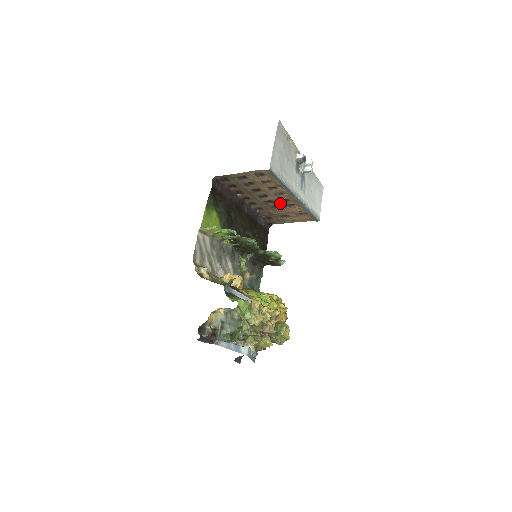
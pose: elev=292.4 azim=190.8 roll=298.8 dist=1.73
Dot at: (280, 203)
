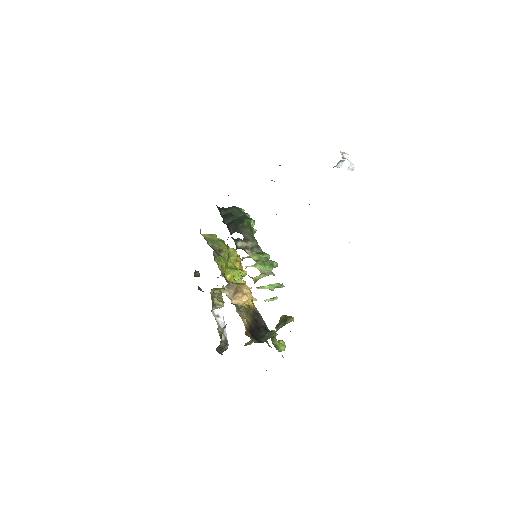
Dot at: occluded
